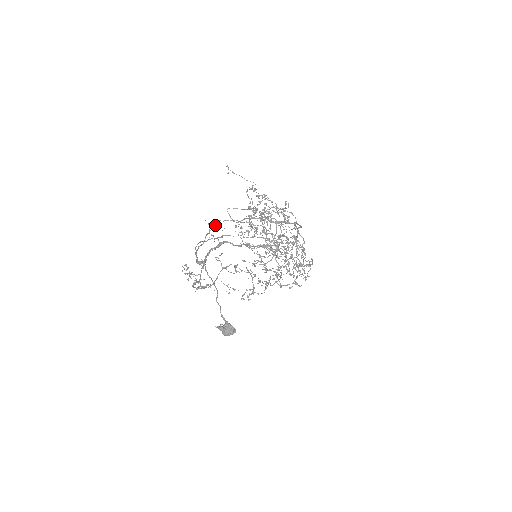
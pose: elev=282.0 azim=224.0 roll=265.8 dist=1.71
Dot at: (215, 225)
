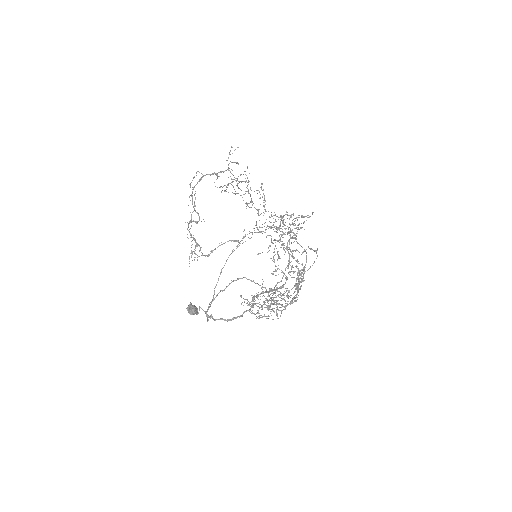
Dot at: occluded
